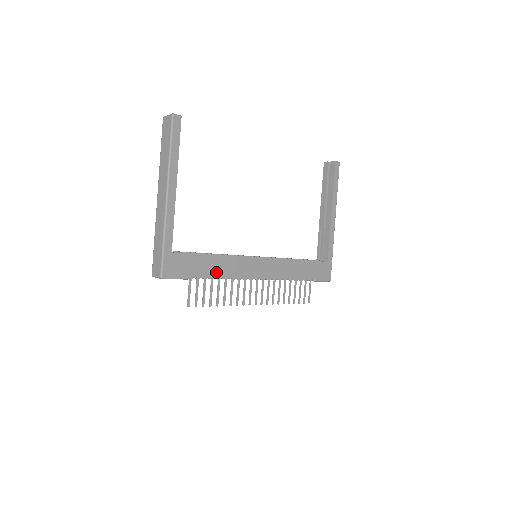
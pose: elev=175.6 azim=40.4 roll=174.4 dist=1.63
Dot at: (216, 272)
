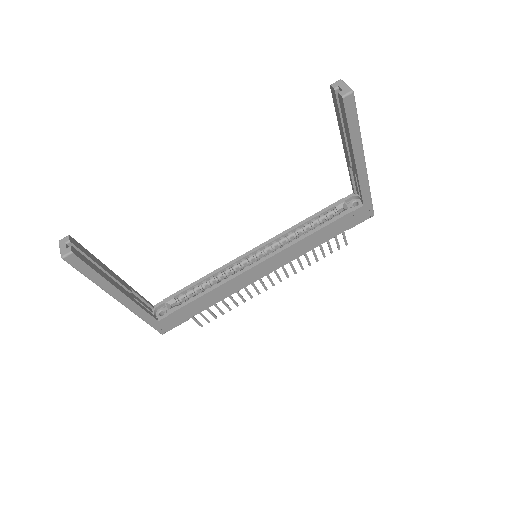
Dot at: (213, 302)
